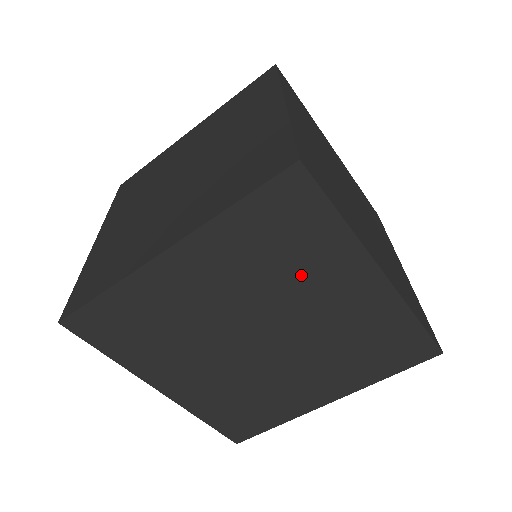
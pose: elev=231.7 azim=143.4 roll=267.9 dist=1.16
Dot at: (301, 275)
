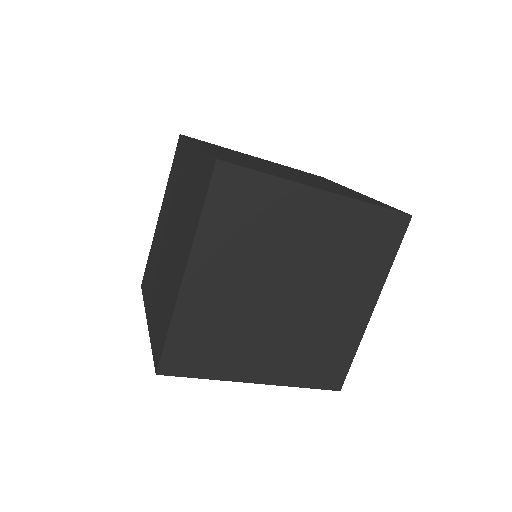
Dot at: (276, 229)
